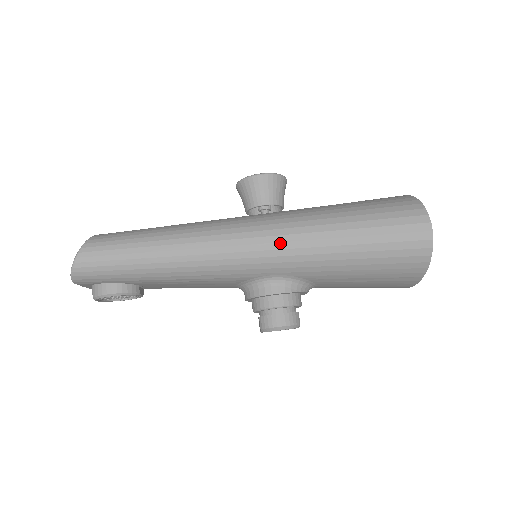
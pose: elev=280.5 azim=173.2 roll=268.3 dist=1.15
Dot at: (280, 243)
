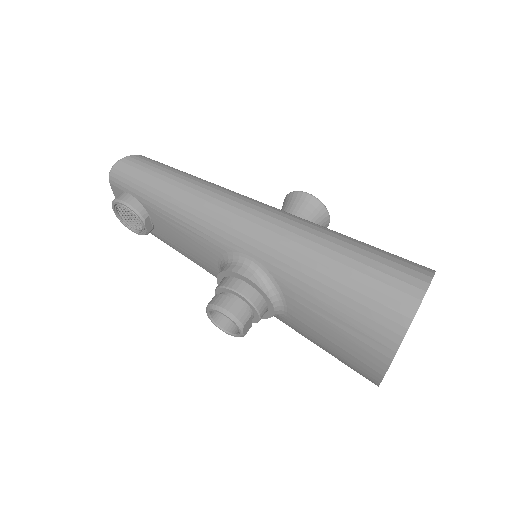
Dot at: (272, 224)
